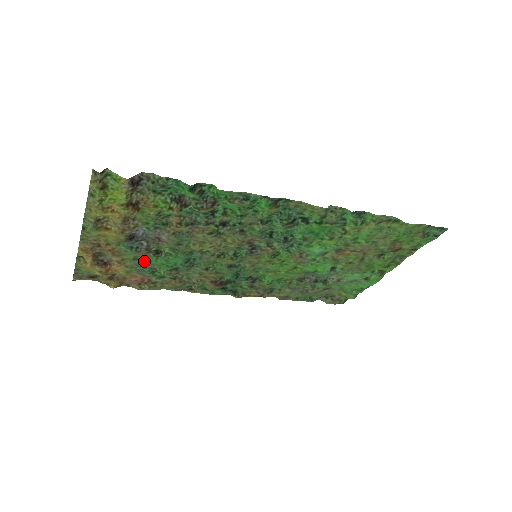
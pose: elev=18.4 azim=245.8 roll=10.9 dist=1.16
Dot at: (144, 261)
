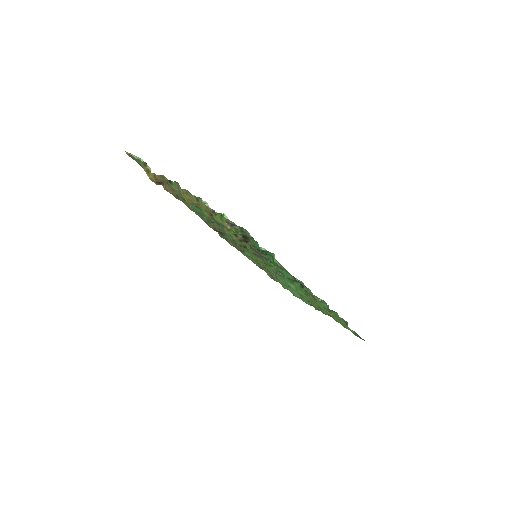
Dot at: occluded
